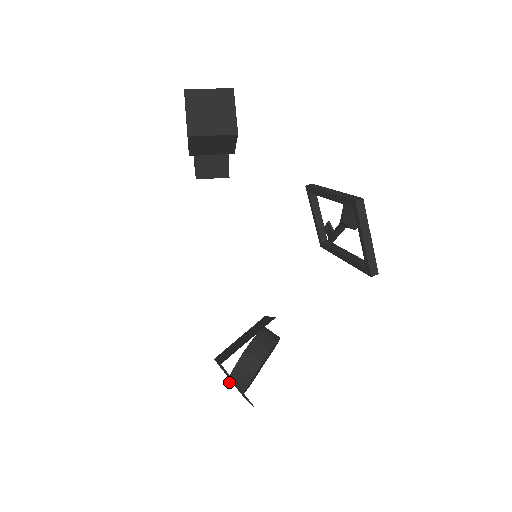
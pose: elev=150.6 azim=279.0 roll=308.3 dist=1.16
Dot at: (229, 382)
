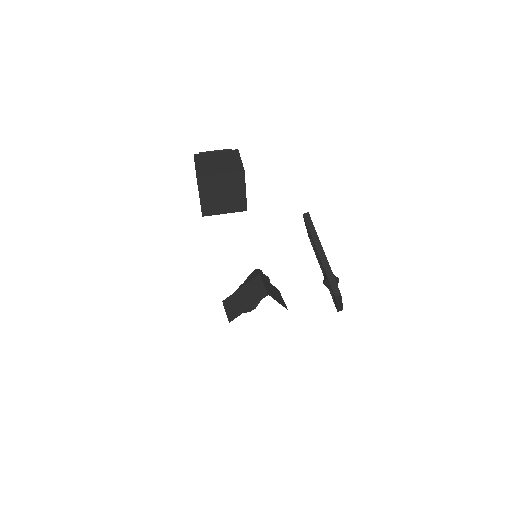
Dot at: occluded
